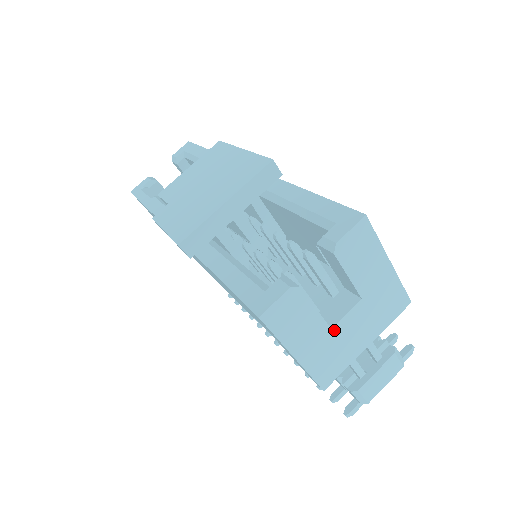
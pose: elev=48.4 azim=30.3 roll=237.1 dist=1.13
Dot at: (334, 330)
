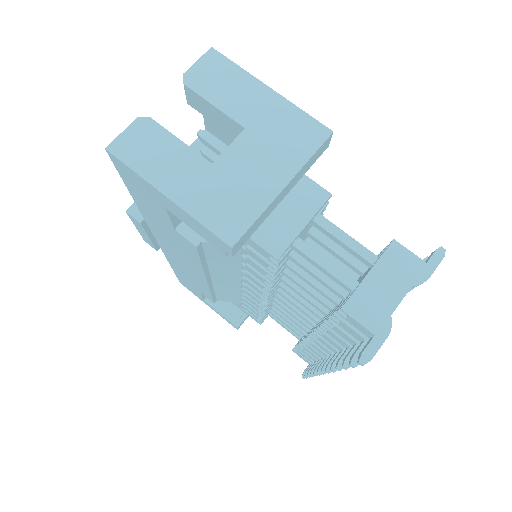
Dot at: (217, 165)
